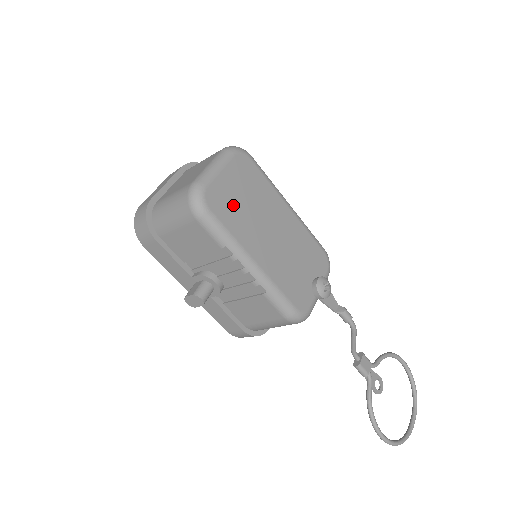
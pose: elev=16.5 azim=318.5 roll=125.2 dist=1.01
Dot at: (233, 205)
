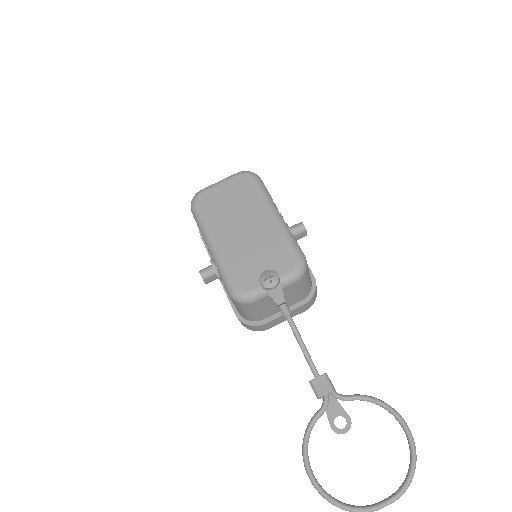
Dot at: (217, 205)
